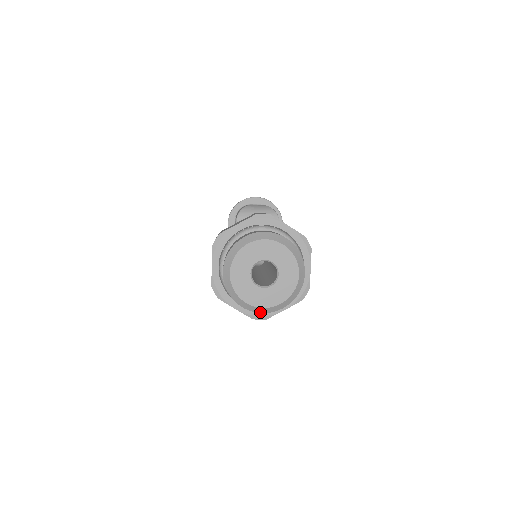
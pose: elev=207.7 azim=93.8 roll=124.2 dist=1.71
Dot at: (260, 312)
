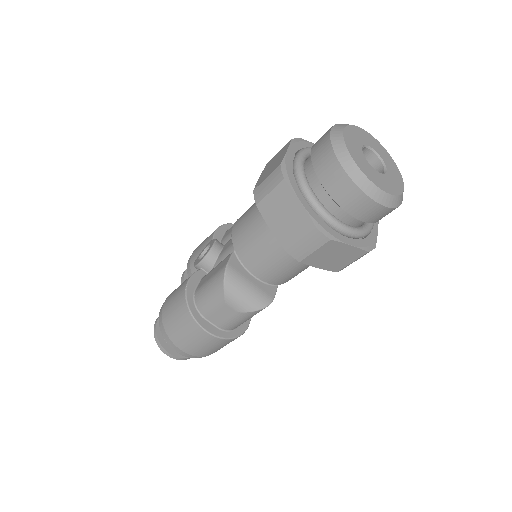
Dot at: (362, 189)
